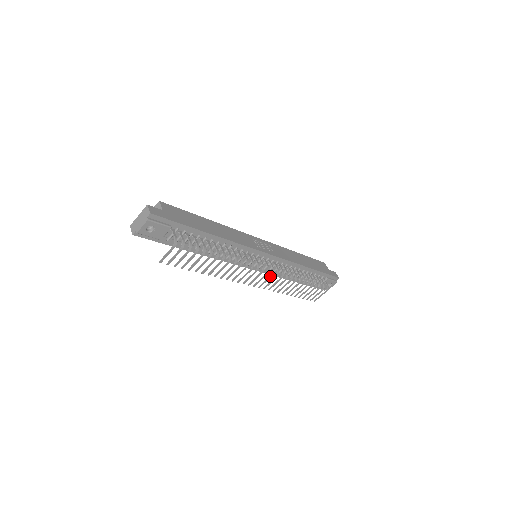
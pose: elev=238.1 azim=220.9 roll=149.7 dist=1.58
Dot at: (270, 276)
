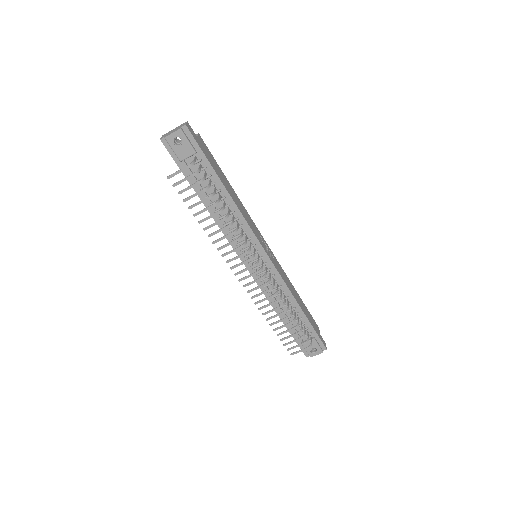
Dot at: (260, 278)
